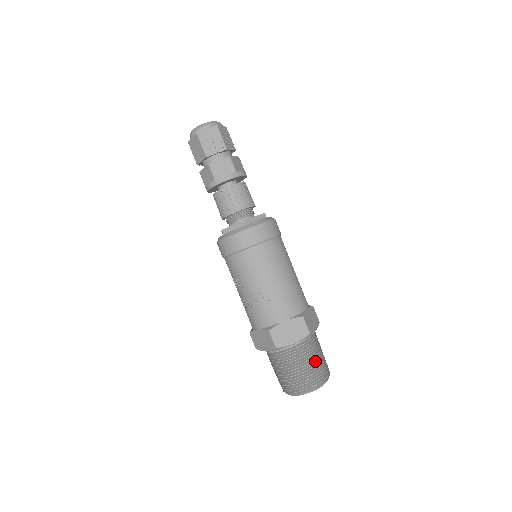
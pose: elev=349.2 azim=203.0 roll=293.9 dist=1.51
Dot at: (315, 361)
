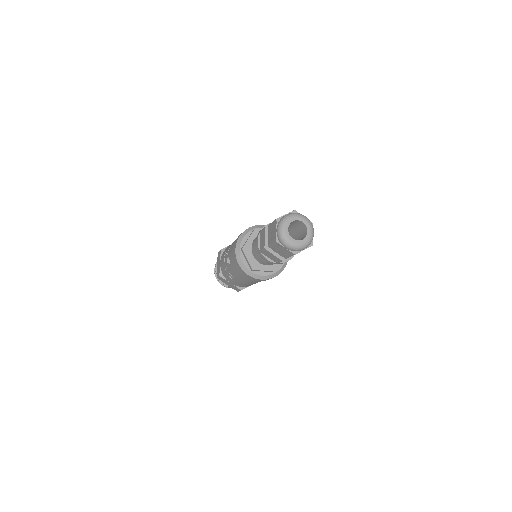
Dot at: occluded
